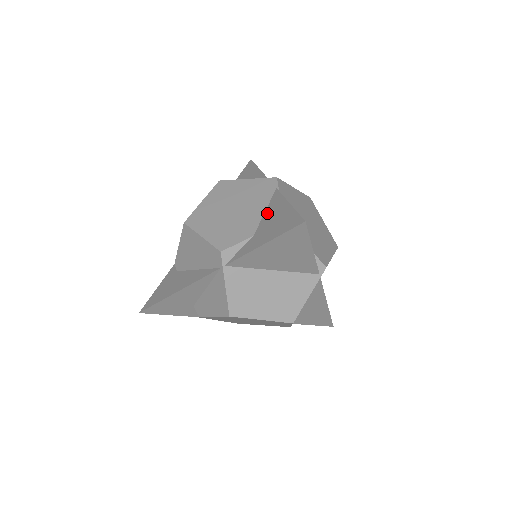
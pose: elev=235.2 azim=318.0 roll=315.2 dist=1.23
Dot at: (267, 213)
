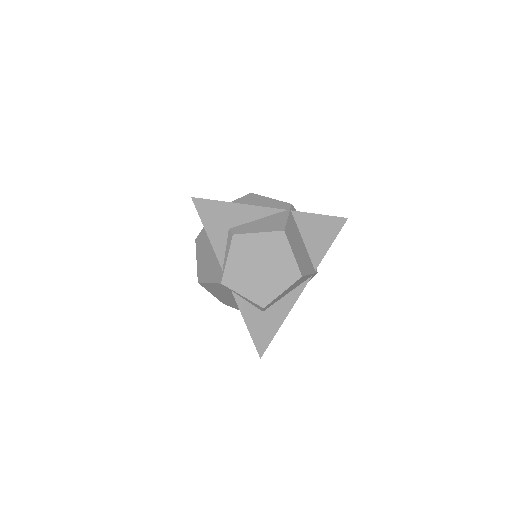
Dot at: occluded
